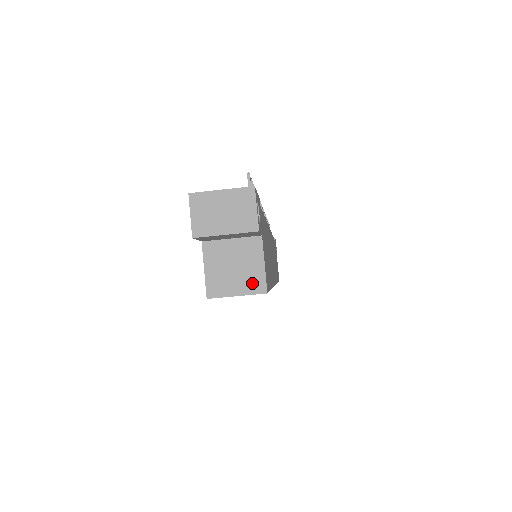
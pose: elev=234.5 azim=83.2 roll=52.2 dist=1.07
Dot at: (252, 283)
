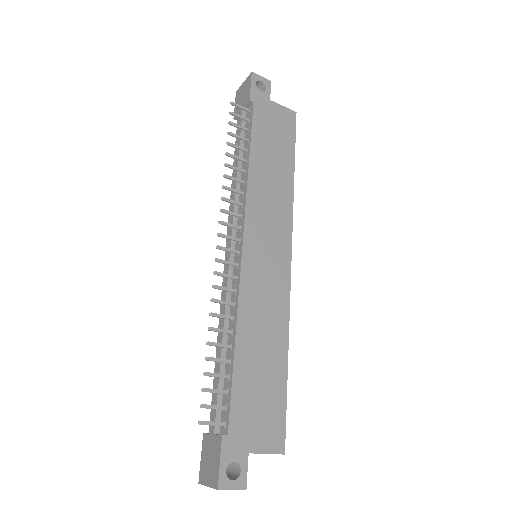
Dot at: occluded
